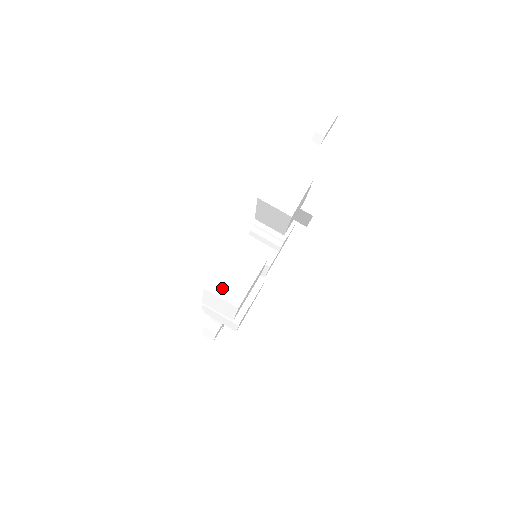
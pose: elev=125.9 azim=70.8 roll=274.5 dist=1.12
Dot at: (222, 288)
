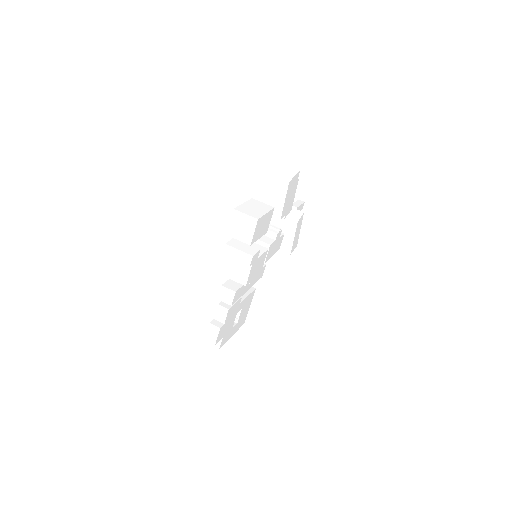
Dot at: (246, 211)
